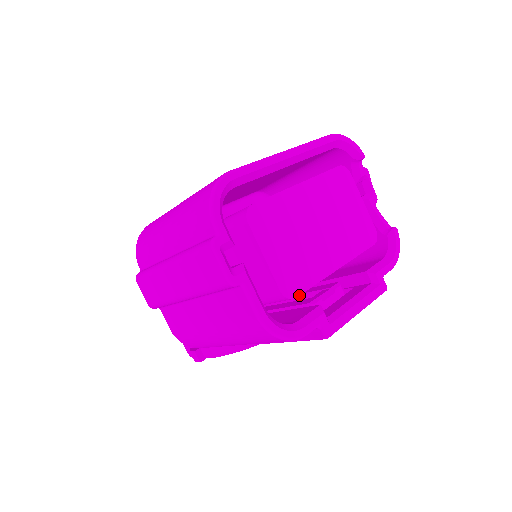
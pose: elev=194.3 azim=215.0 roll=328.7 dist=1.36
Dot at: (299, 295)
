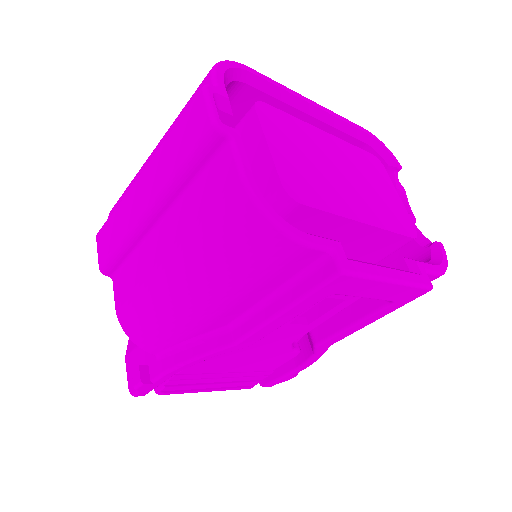
Dot at: (307, 205)
